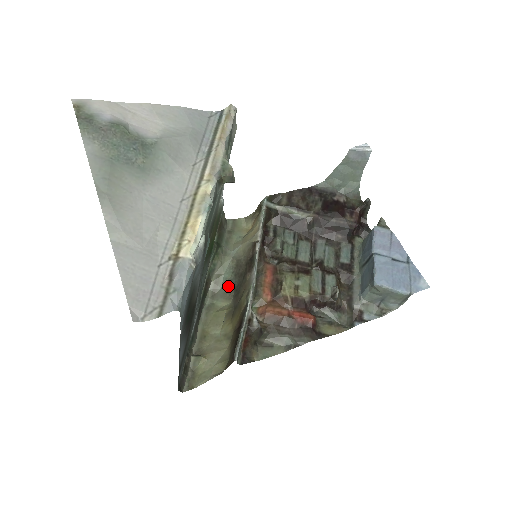
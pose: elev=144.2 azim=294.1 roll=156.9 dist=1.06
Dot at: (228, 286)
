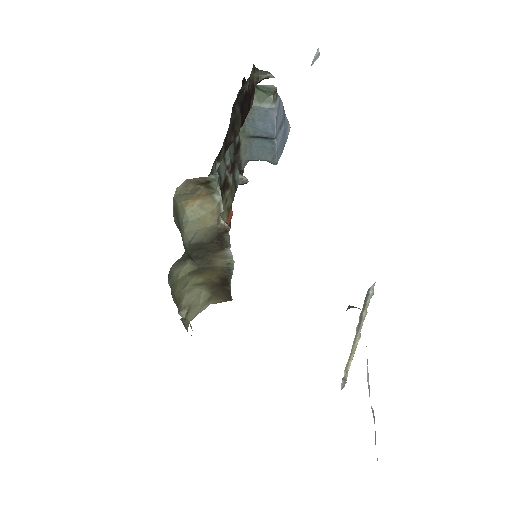
Dot at: (183, 259)
